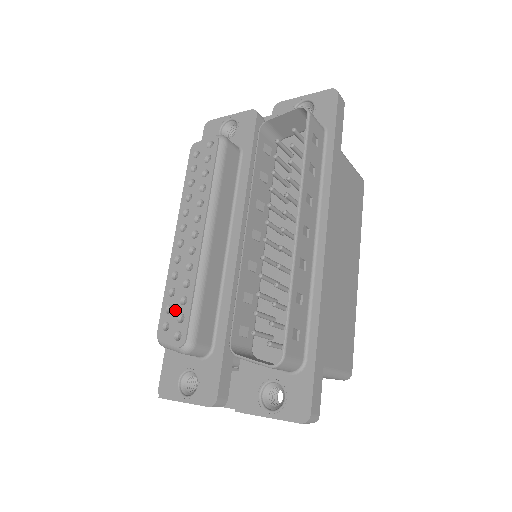
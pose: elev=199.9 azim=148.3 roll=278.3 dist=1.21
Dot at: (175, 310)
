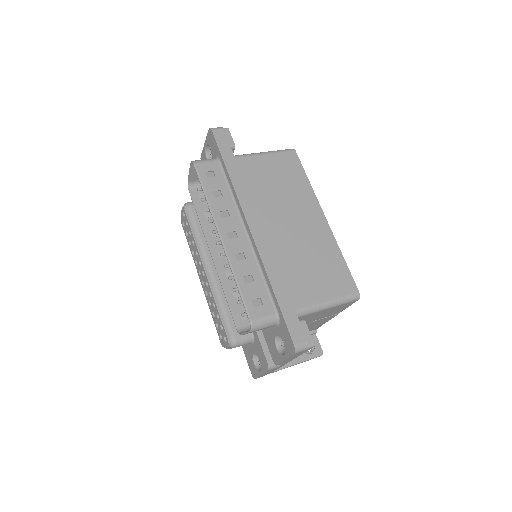
Dot at: (218, 325)
